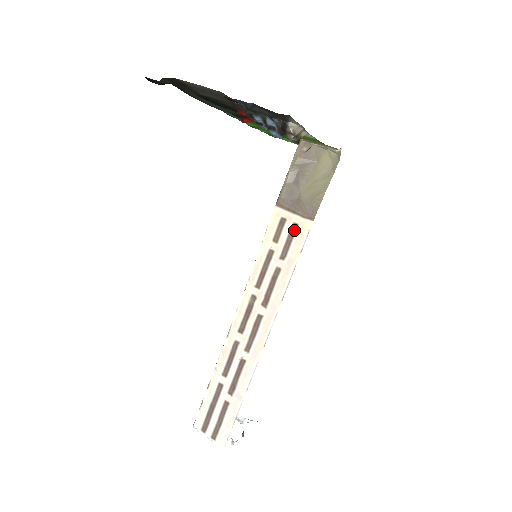
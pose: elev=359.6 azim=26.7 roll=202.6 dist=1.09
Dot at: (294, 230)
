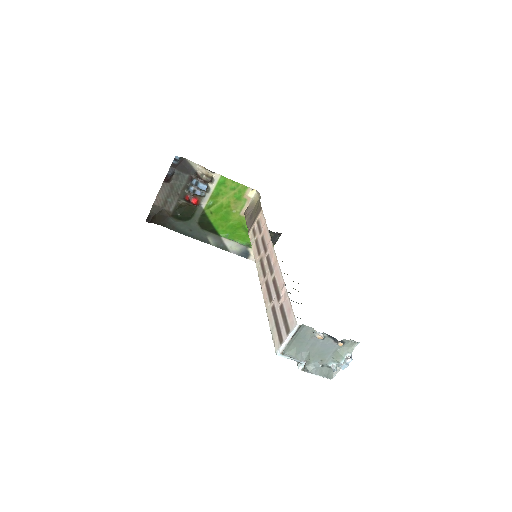
Dot at: (258, 222)
